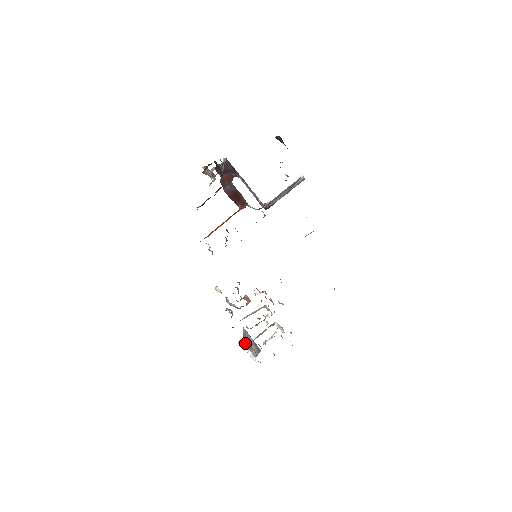
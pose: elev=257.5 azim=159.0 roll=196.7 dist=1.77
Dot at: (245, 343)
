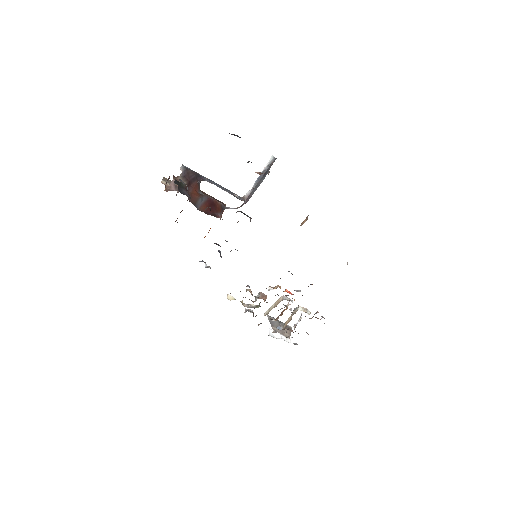
Dot at: (275, 329)
